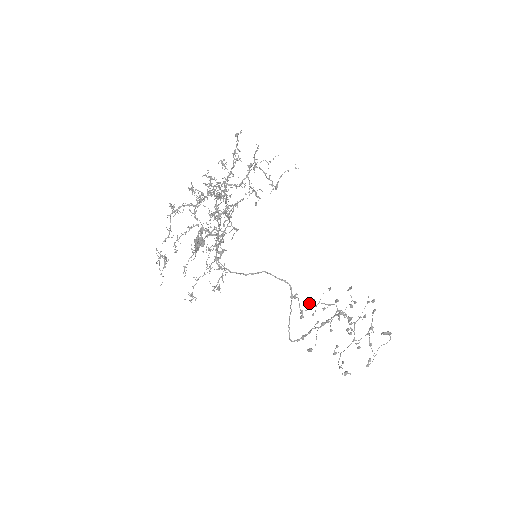
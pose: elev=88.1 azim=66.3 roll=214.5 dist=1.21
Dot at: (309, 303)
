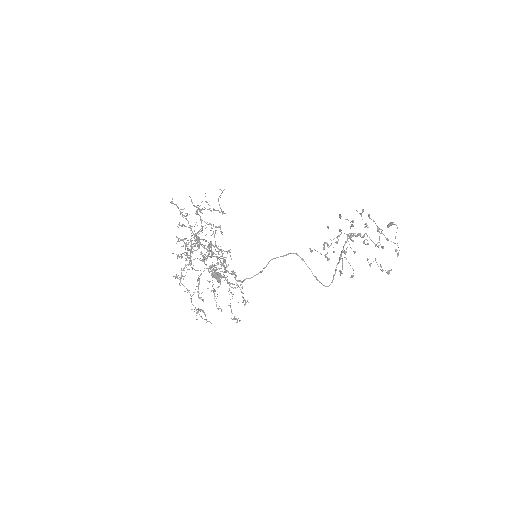
Dot at: (324, 248)
